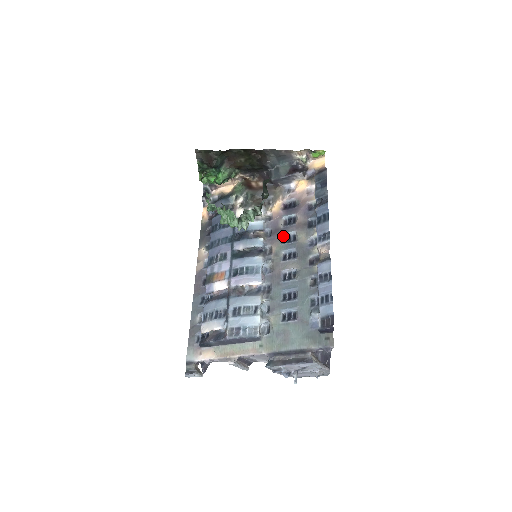
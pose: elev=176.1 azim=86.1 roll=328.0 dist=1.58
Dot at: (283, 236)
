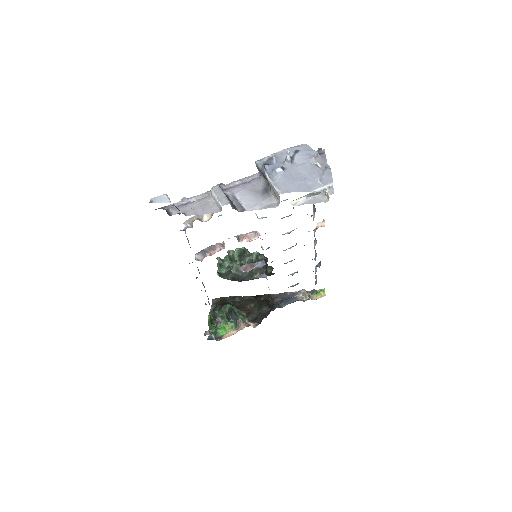
Dot at: occluded
